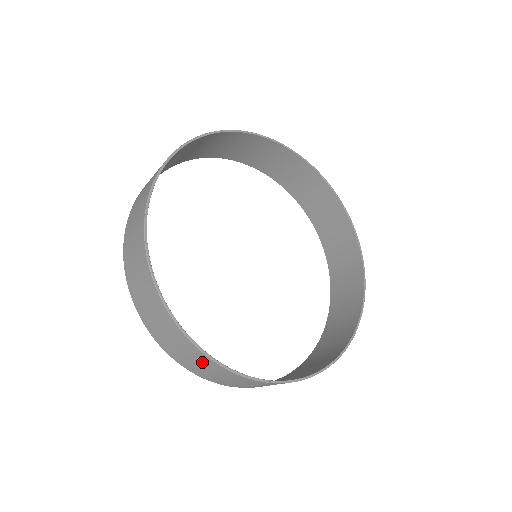
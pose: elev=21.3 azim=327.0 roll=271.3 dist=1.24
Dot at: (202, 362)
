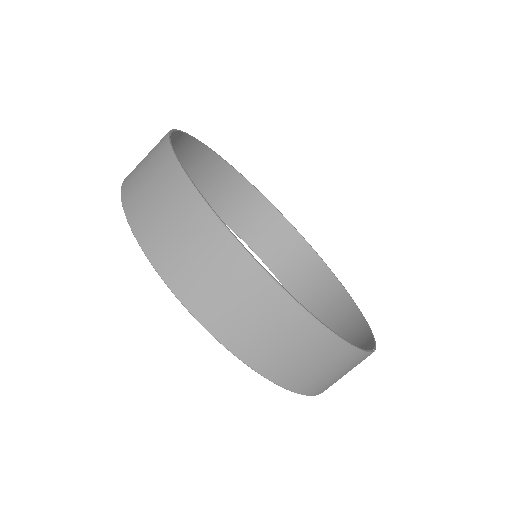
Dot at: (332, 360)
